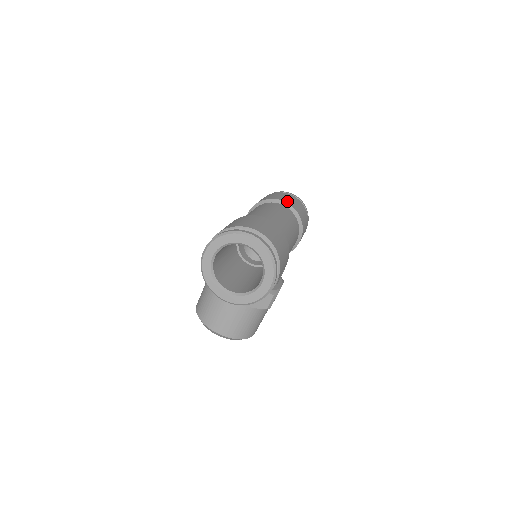
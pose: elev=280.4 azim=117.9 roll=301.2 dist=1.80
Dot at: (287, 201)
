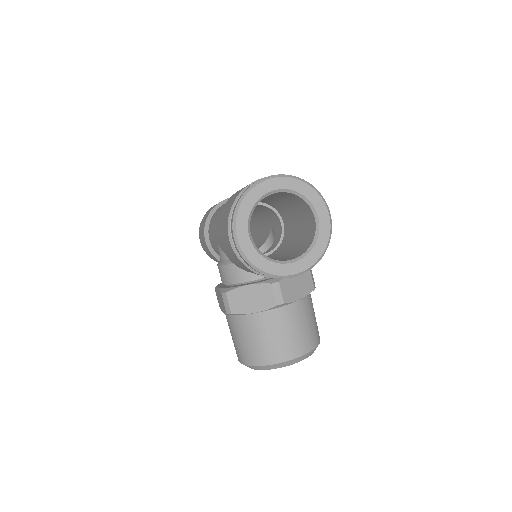
Dot at: occluded
